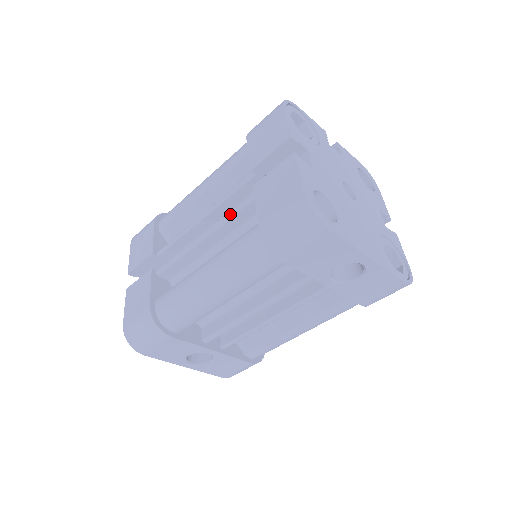
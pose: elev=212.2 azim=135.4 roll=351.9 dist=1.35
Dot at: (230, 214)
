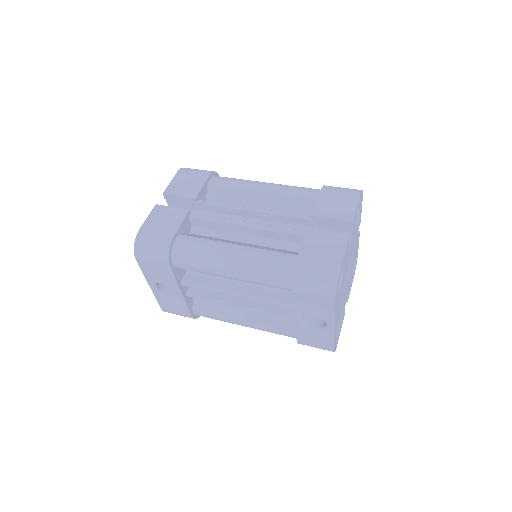
Dot at: (277, 229)
